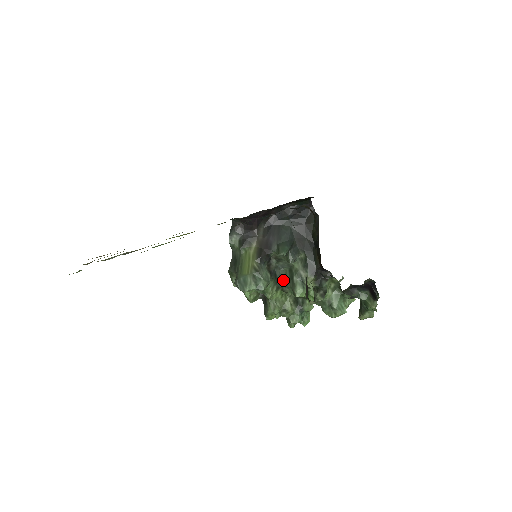
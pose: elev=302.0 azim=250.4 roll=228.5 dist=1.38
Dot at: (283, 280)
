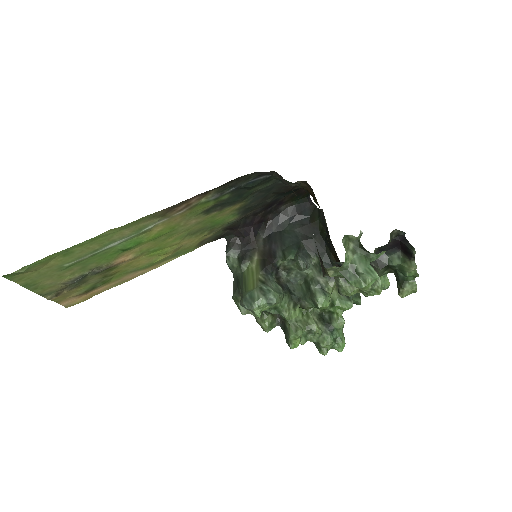
Dot at: (299, 294)
